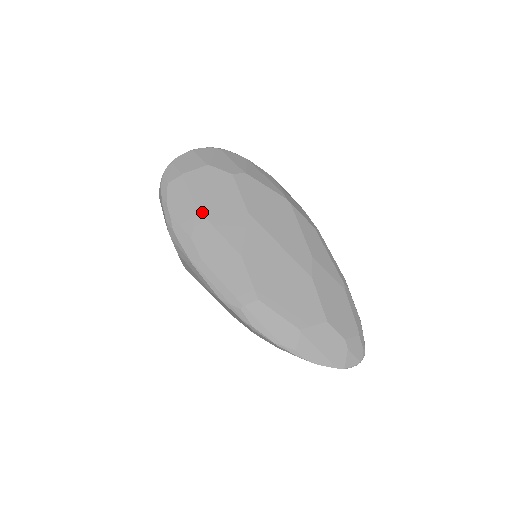
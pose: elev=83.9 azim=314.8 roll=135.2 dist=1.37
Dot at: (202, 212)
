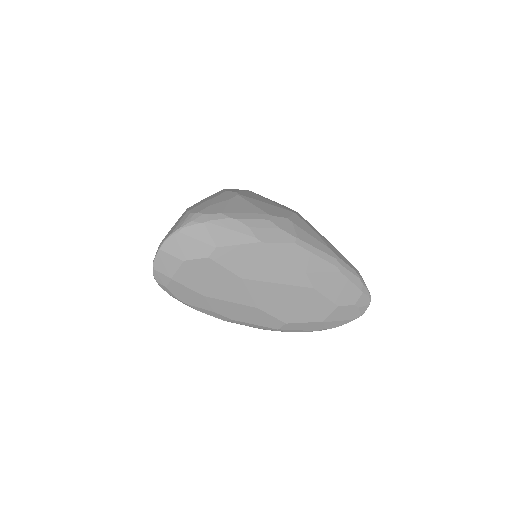
Dot at: (208, 296)
